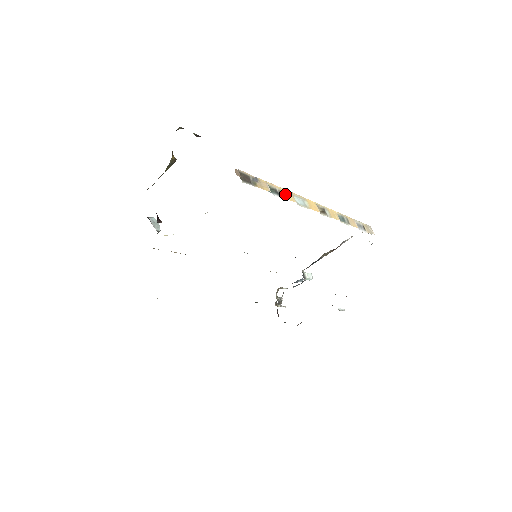
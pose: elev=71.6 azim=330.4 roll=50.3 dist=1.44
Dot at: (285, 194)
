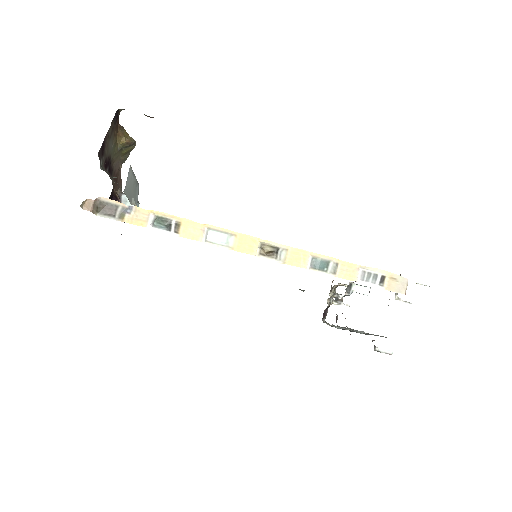
Dot at: (185, 228)
